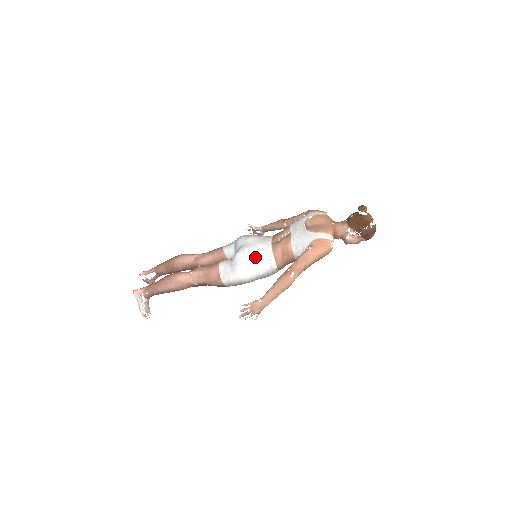
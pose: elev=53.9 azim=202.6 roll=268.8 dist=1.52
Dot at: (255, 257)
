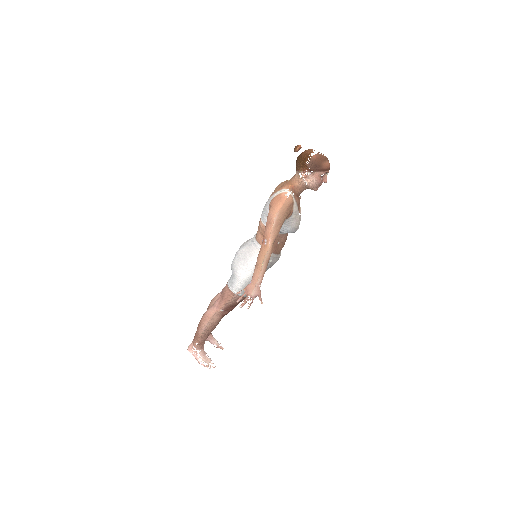
Dot at: (243, 253)
